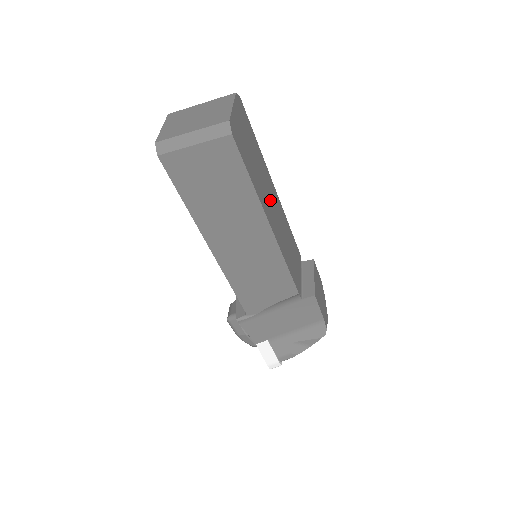
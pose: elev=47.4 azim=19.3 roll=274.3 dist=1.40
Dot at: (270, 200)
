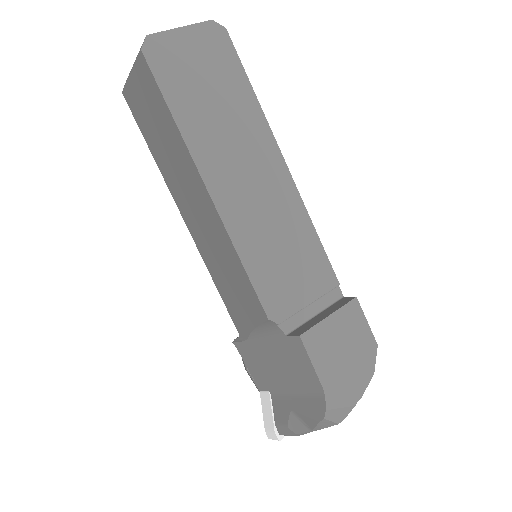
Dot at: (243, 166)
